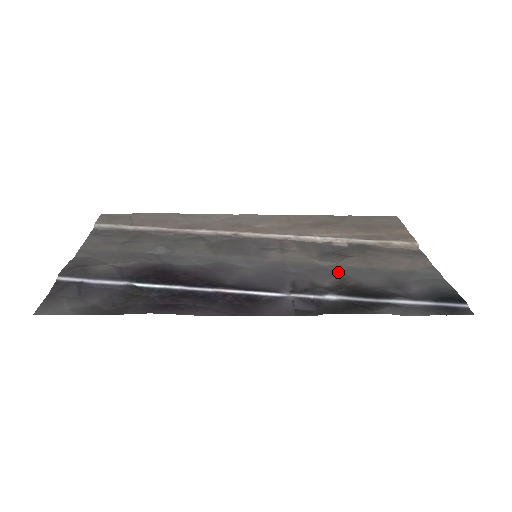
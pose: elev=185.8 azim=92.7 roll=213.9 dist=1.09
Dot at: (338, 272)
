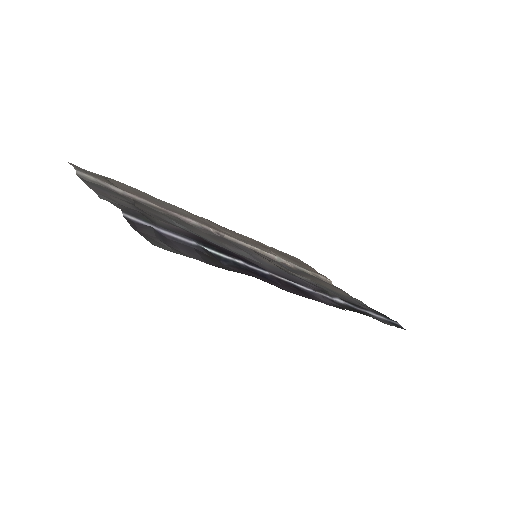
Dot at: (318, 285)
